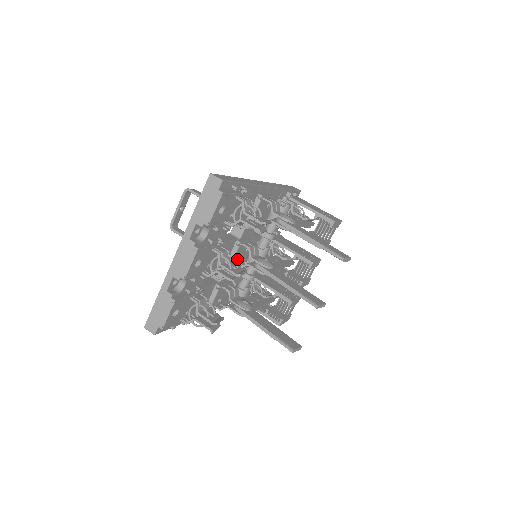
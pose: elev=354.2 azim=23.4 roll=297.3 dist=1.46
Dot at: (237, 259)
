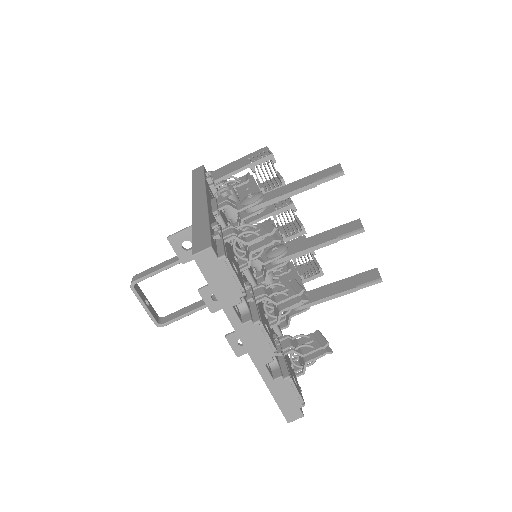
Dot at: (254, 278)
